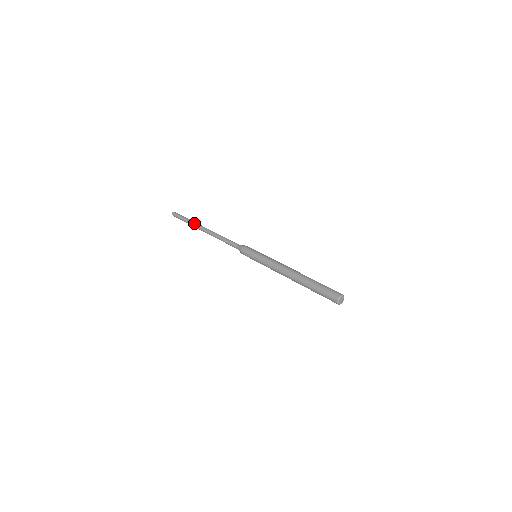
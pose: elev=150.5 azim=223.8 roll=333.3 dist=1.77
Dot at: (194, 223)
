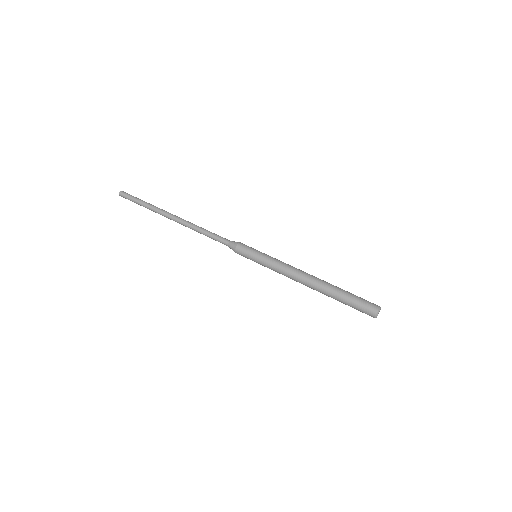
Dot at: (157, 209)
